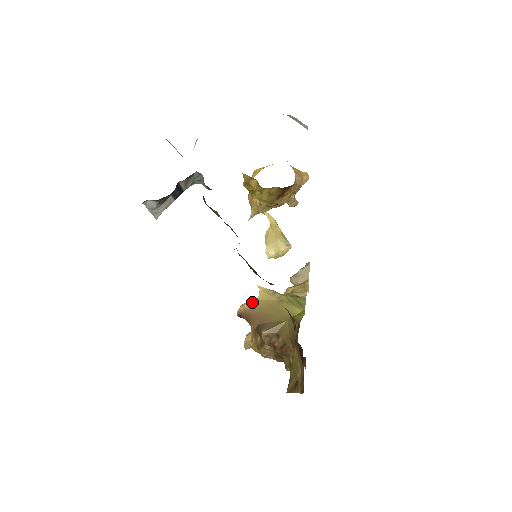
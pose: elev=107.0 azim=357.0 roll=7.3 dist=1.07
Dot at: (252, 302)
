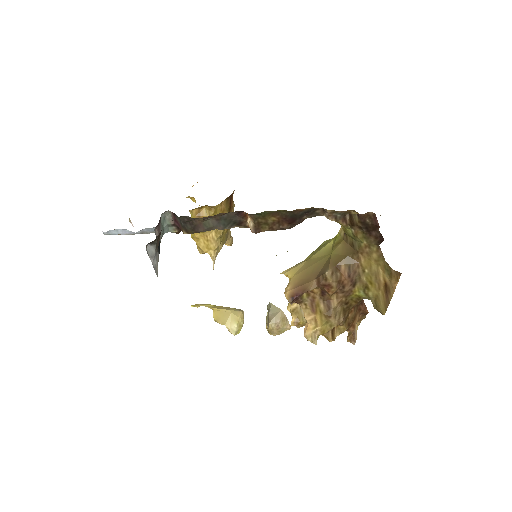
Dot at: (290, 282)
